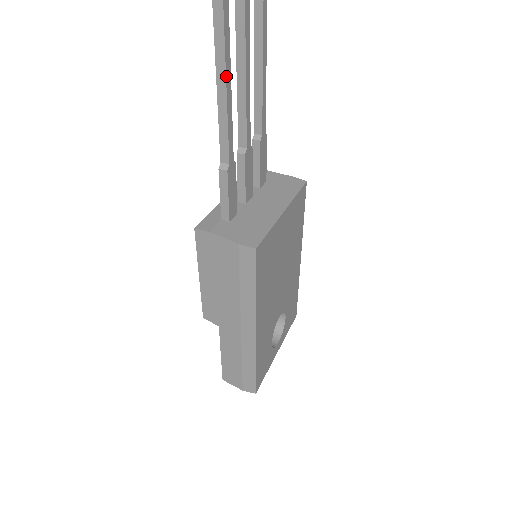
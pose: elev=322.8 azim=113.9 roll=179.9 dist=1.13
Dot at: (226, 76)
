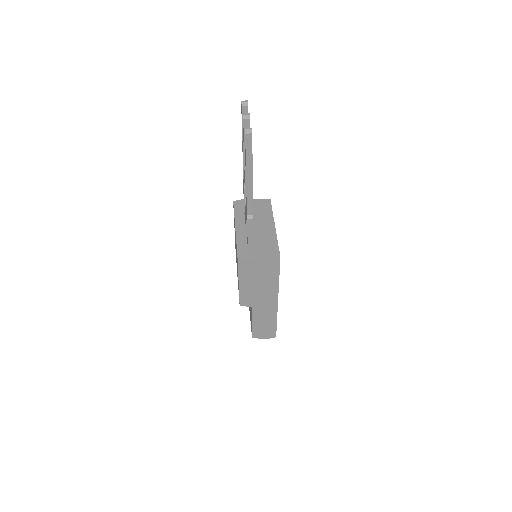
Dot at: (252, 171)
